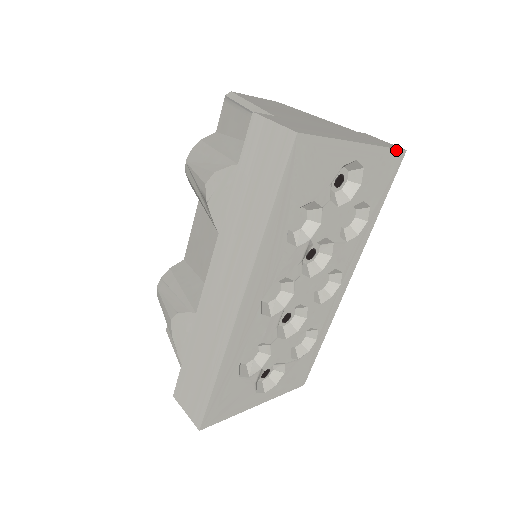
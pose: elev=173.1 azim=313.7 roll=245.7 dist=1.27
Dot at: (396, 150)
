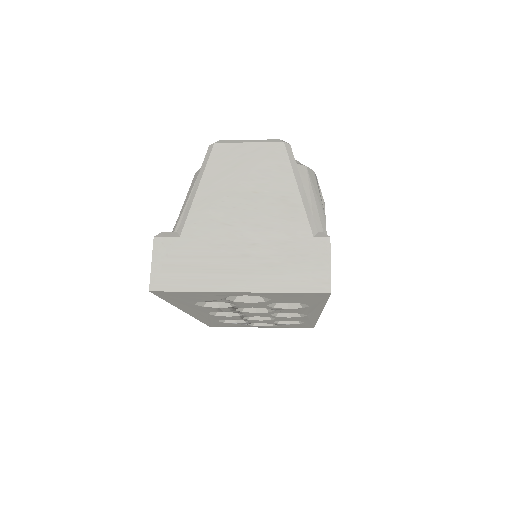
Dot at: (310, 293)
